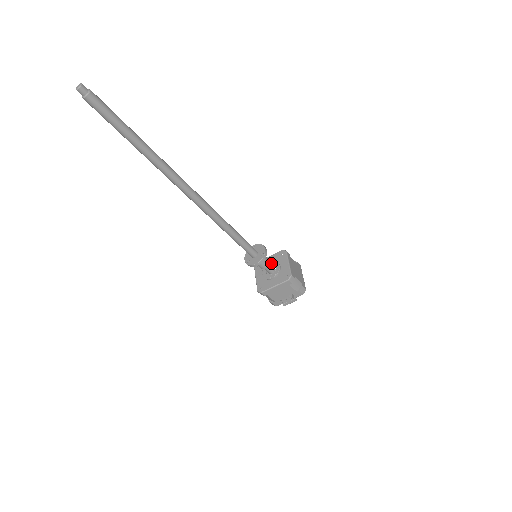
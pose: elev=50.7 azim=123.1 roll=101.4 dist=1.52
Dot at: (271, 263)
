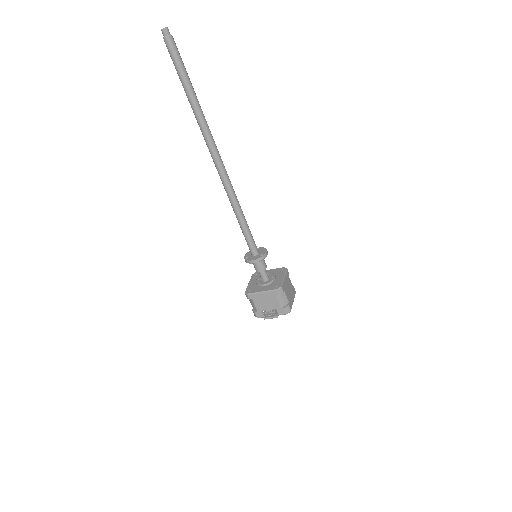
Dot at: (268, 274)
